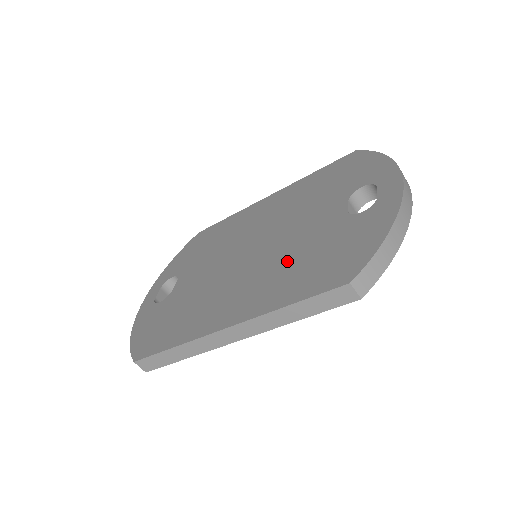
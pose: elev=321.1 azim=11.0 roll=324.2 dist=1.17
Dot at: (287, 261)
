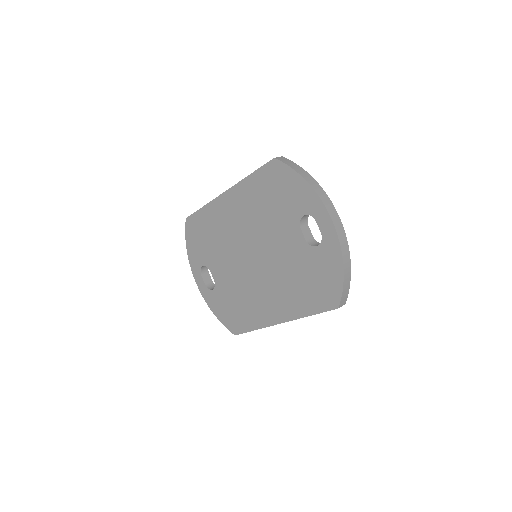
Dot at: (288, 278)
